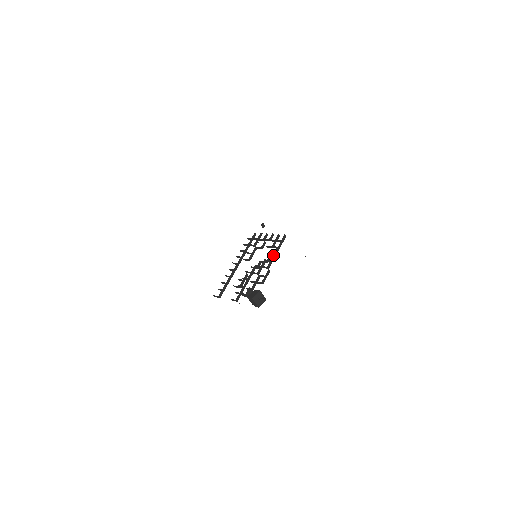
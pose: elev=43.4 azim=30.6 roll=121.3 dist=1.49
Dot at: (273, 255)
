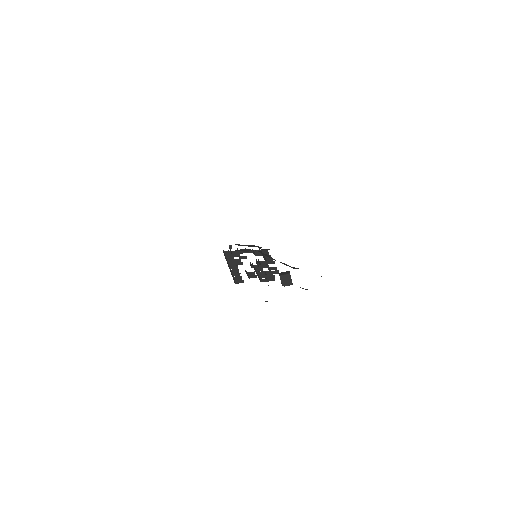
Dot at: occluded
